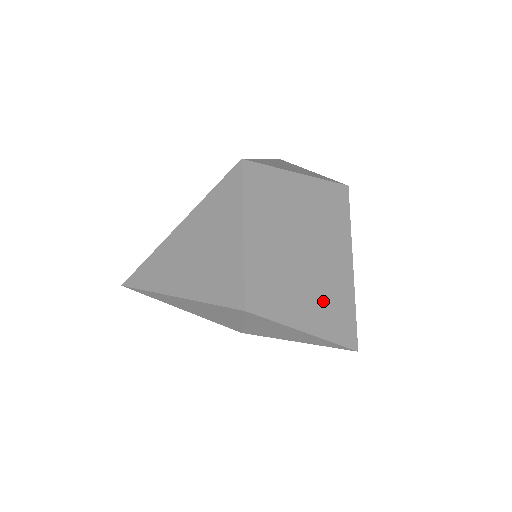
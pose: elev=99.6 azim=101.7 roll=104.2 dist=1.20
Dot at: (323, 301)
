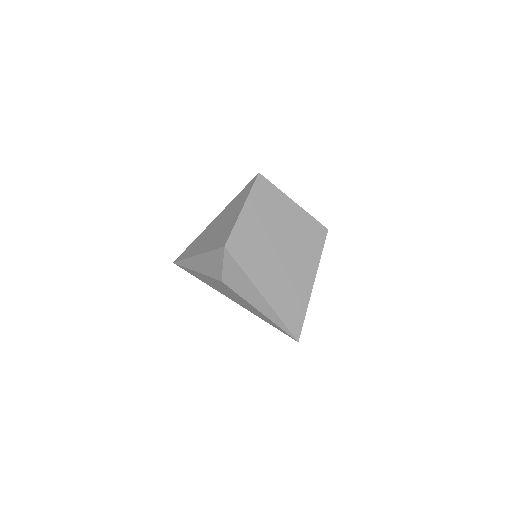
Dot at: (282, 283)
